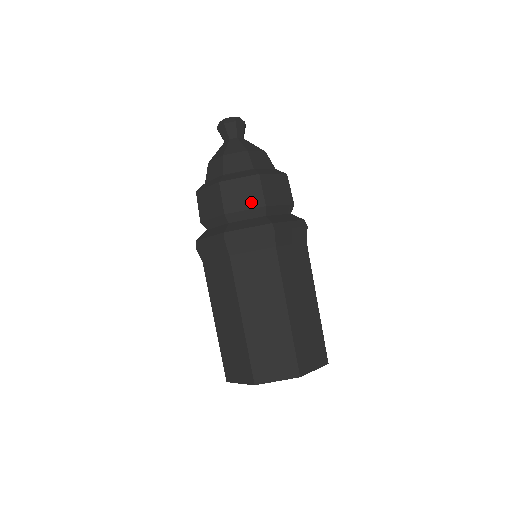
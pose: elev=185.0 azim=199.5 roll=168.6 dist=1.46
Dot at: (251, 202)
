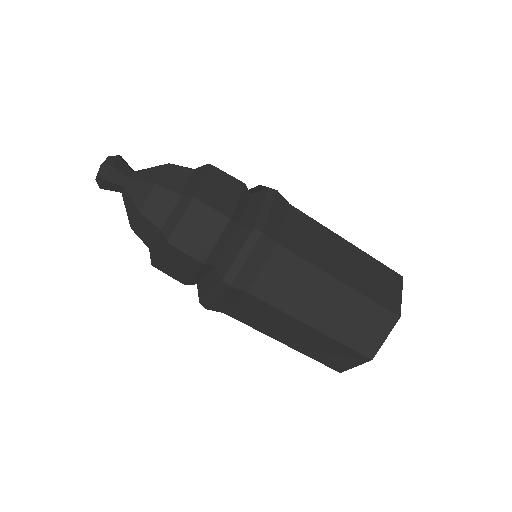
Dot at: (214, 229)
